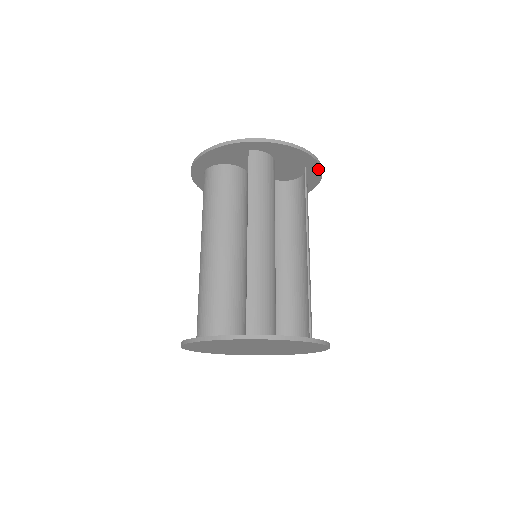
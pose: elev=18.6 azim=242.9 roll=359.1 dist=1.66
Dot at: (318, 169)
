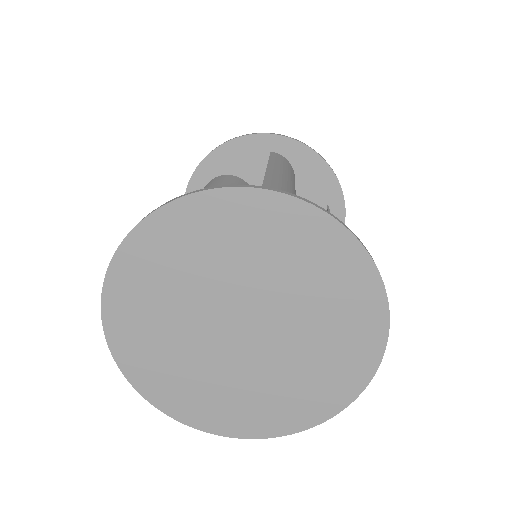
Dot at: (286, 141)
